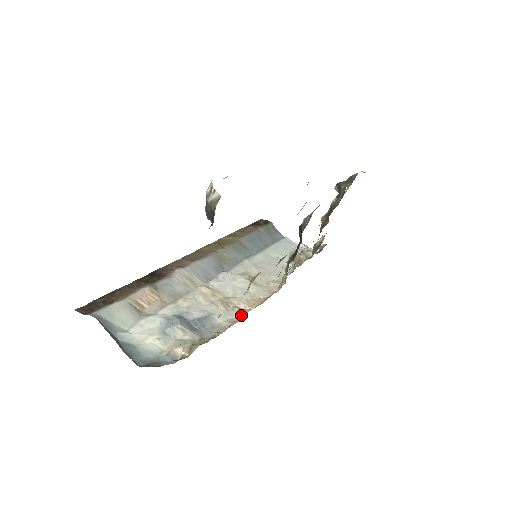
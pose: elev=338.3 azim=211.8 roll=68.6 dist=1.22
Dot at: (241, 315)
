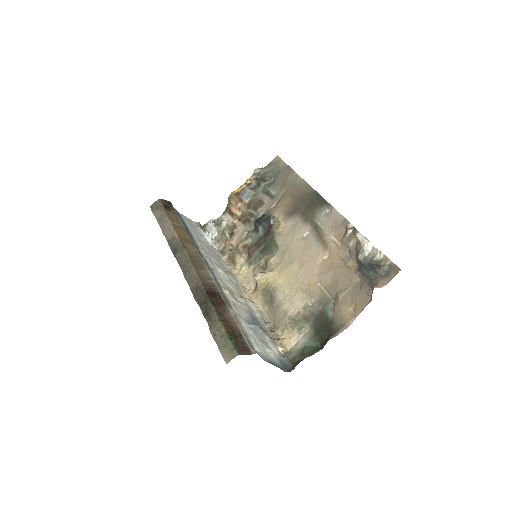
Dot at: (254, 304)
